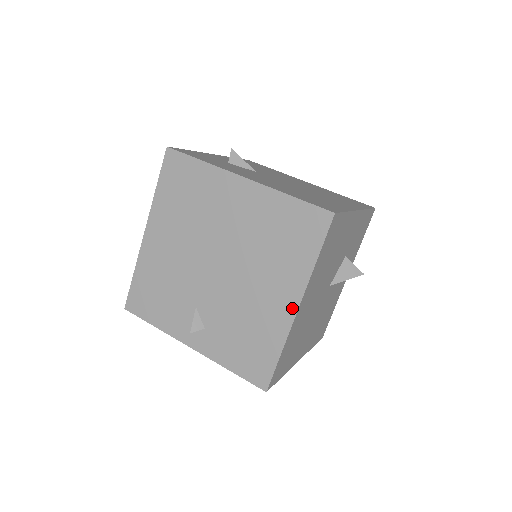
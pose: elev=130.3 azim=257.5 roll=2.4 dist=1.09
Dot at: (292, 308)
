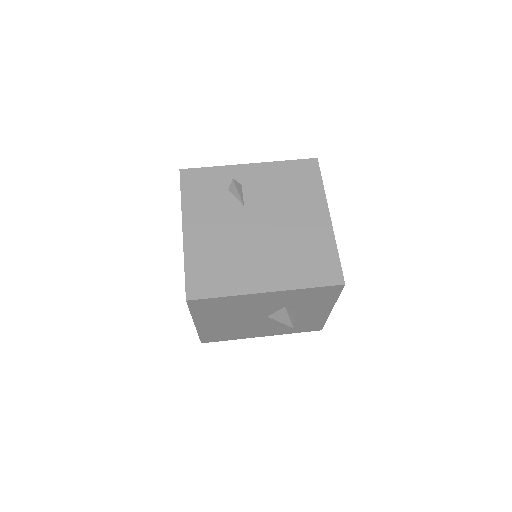
Dot at: occluded
